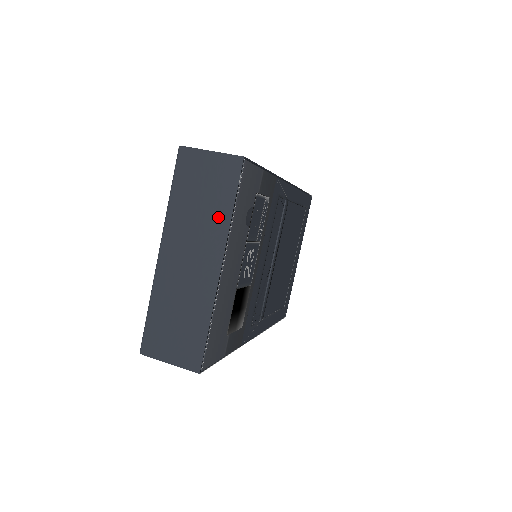
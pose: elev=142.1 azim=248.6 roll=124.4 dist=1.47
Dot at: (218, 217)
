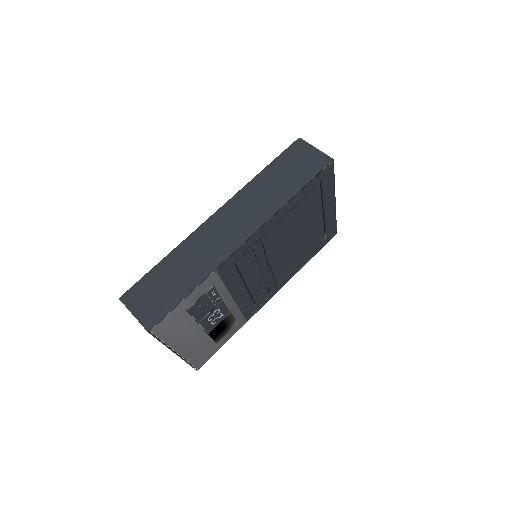
Dot at: occluded
